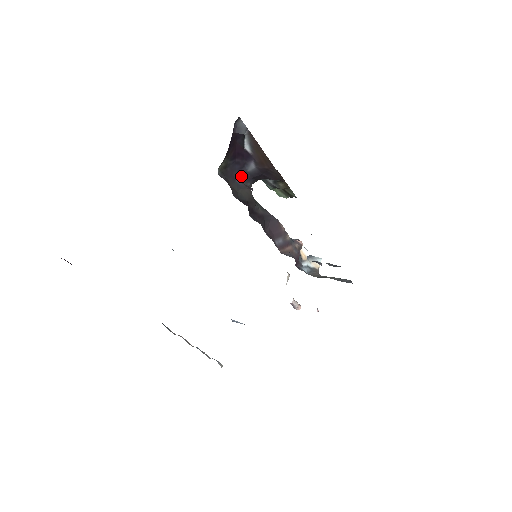
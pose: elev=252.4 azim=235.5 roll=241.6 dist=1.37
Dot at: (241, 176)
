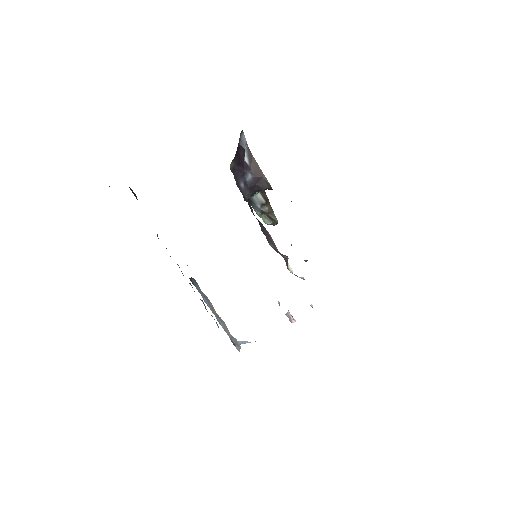
Dot at: (242, 183)
